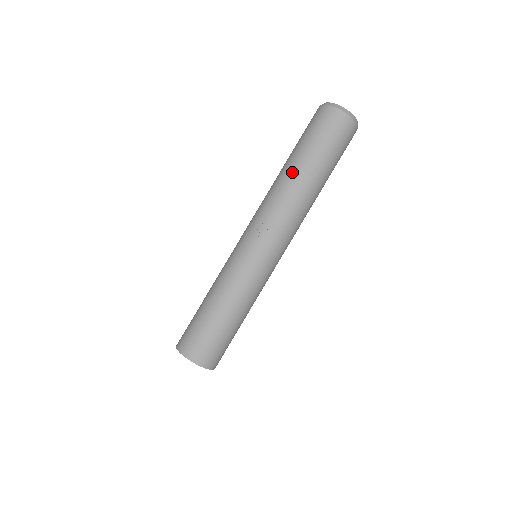
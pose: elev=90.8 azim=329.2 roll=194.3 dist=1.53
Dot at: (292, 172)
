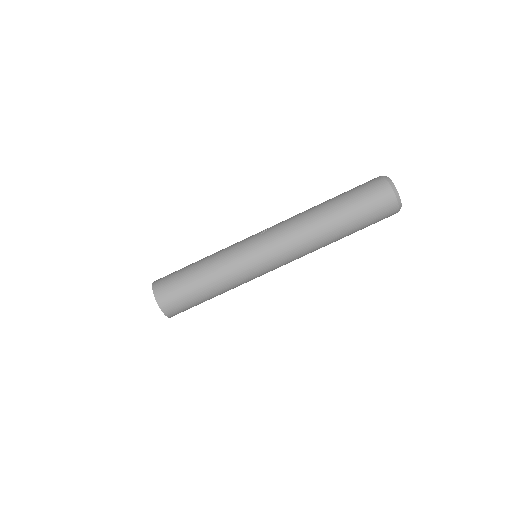
Dot at: (319, 205)
